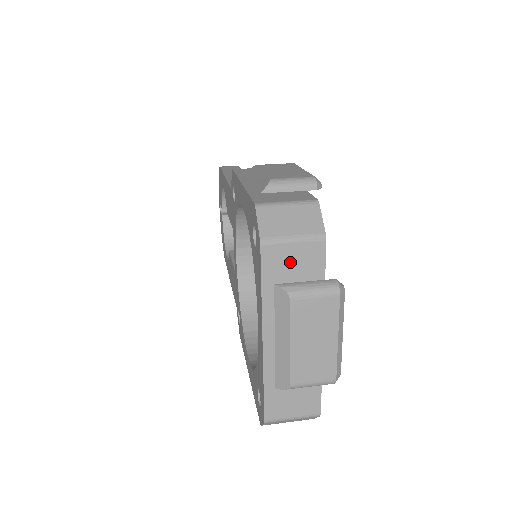
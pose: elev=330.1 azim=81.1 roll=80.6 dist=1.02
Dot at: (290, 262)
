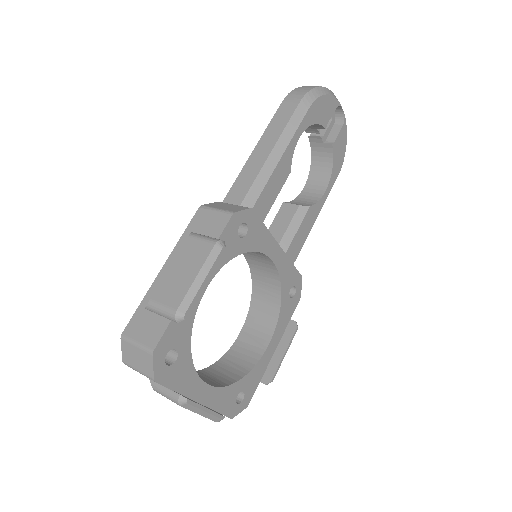
Dot at: occluded
